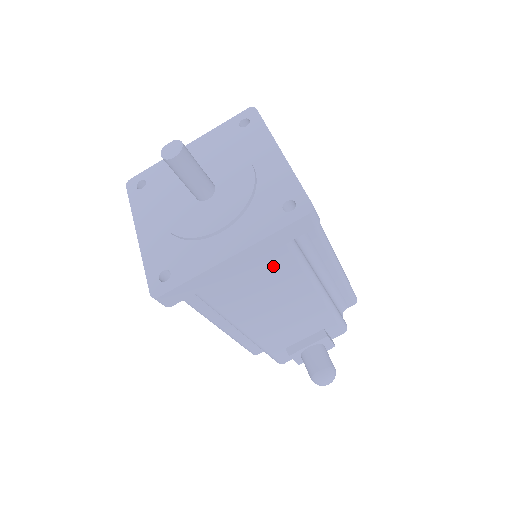
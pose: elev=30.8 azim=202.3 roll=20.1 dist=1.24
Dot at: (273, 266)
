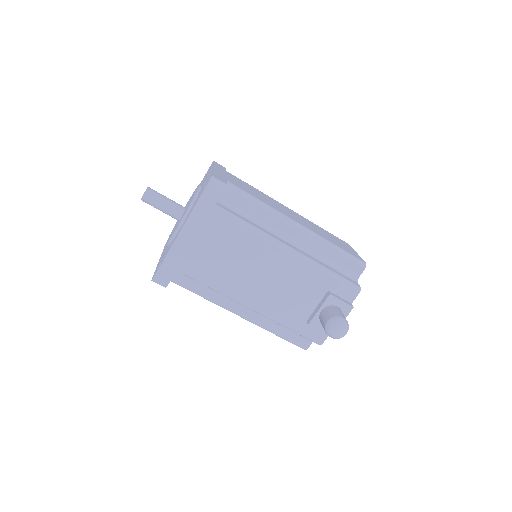
Dot at: (218, 232)
